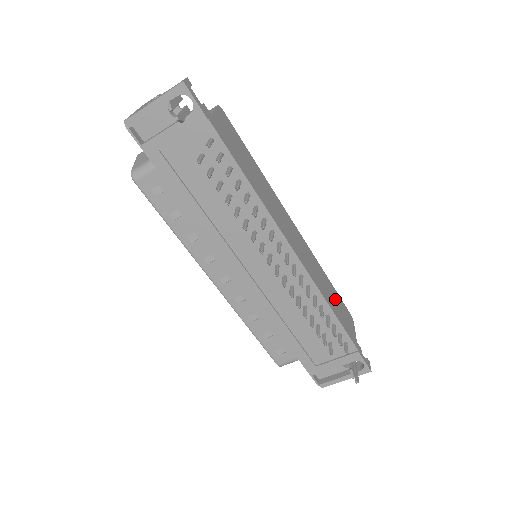
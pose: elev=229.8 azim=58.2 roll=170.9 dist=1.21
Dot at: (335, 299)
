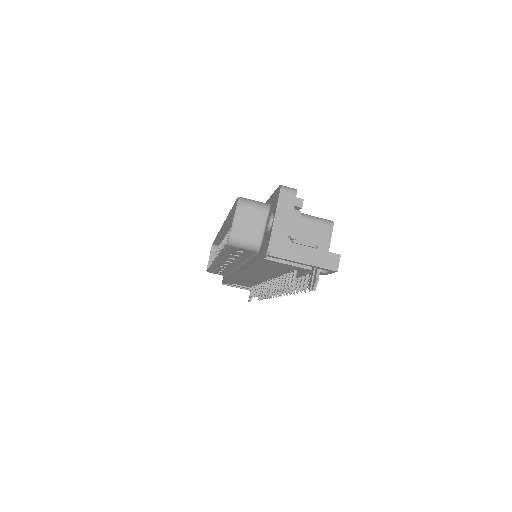
Dot at: occluded
